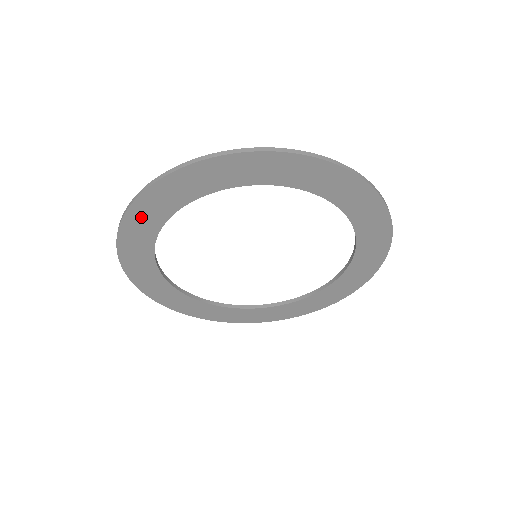
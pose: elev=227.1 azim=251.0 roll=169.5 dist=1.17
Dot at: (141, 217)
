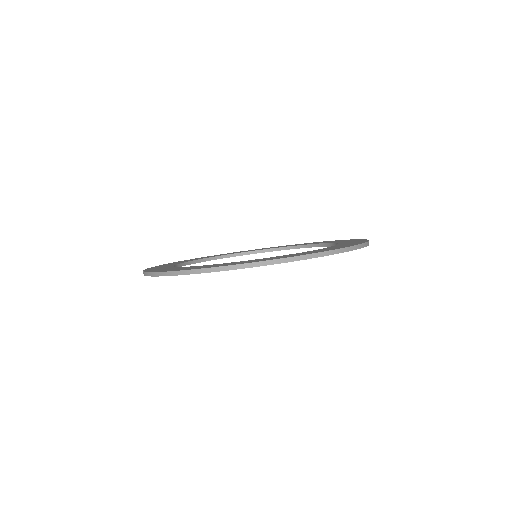
Dot at: occluded
